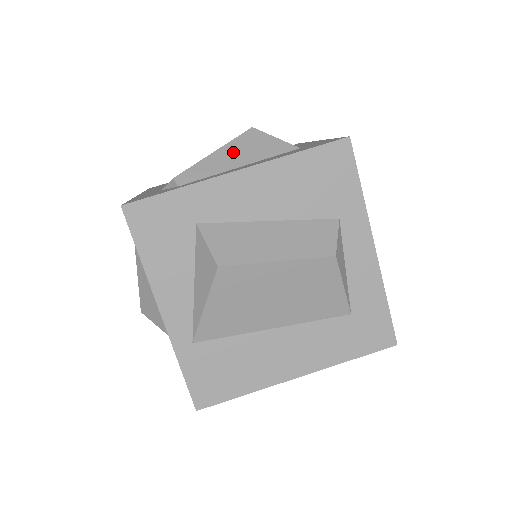
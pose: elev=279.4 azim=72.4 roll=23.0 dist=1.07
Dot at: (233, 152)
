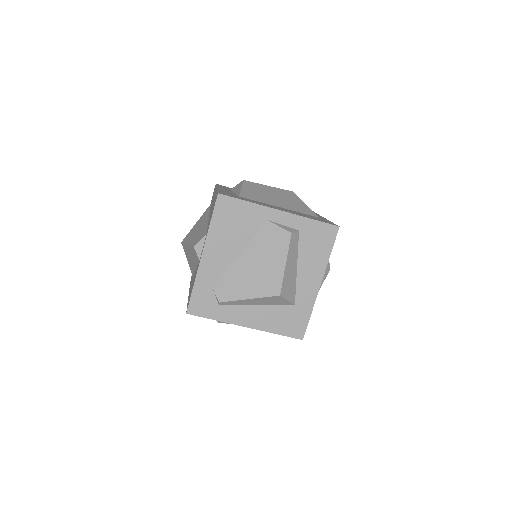
Dot at: (259, 301)
